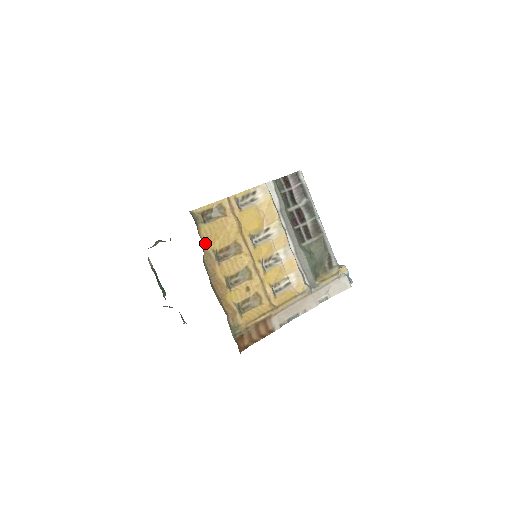
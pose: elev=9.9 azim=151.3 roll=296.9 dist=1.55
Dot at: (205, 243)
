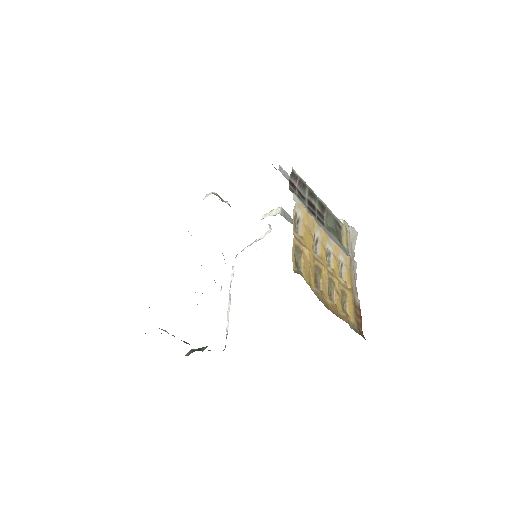
Dot at: (310, 287)
